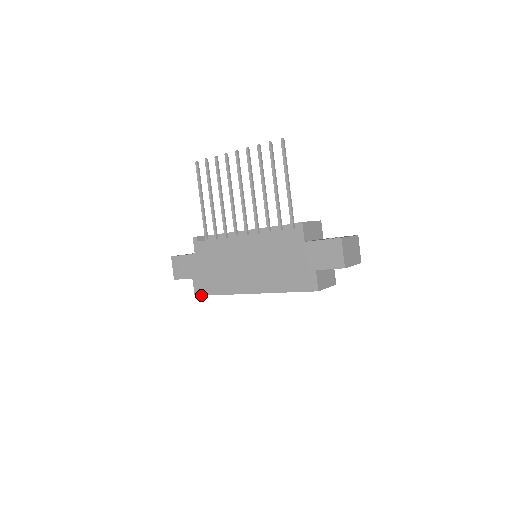
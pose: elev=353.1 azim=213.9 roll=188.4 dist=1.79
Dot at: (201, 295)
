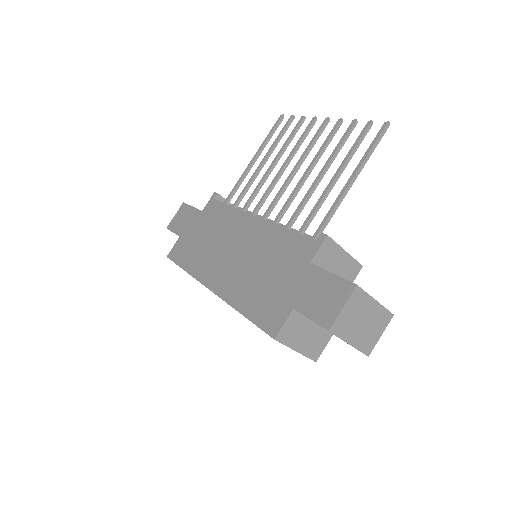
Dot at: (172, 259)
